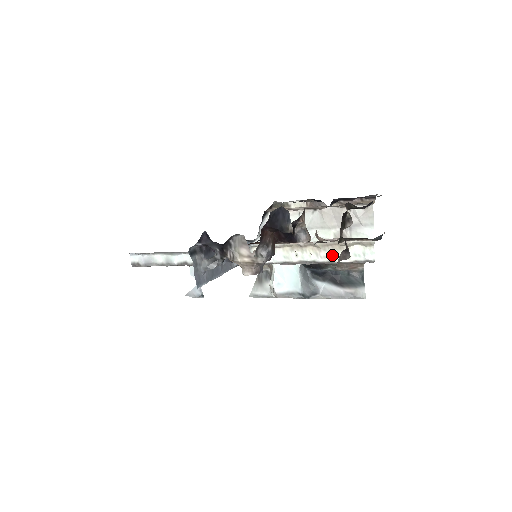
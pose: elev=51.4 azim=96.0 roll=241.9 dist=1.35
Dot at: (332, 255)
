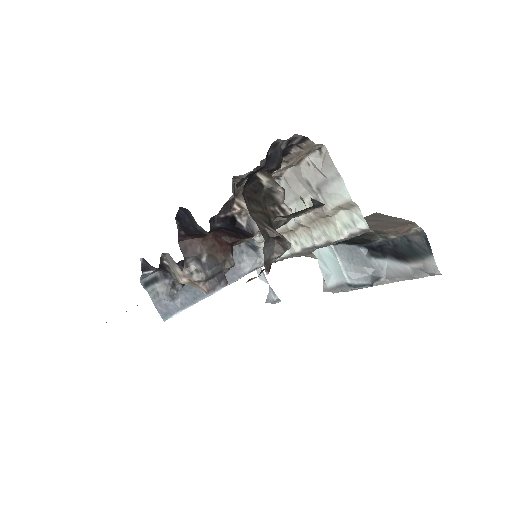
Dot at: (324, 233)
